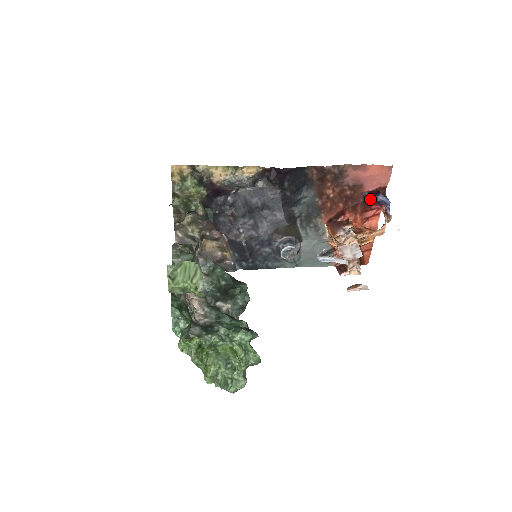
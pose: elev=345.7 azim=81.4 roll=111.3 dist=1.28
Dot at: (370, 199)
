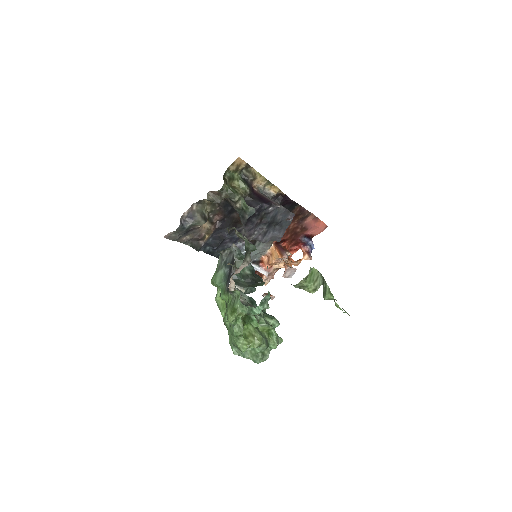
Dot at: (305, 240)
